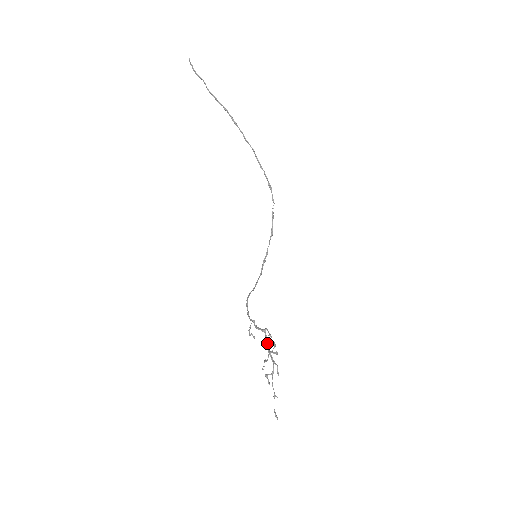
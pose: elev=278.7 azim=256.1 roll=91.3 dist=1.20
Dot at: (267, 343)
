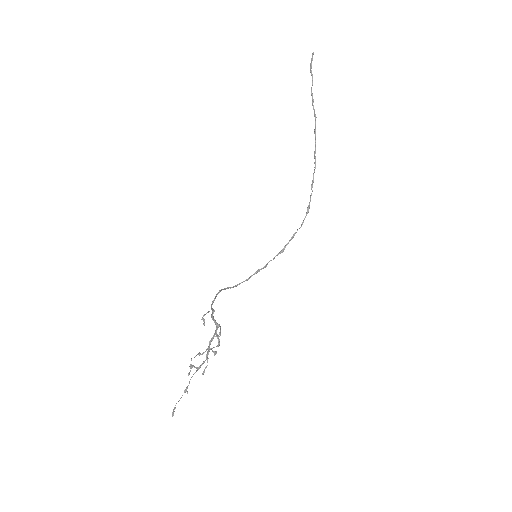
Dot at: (213, 337)
